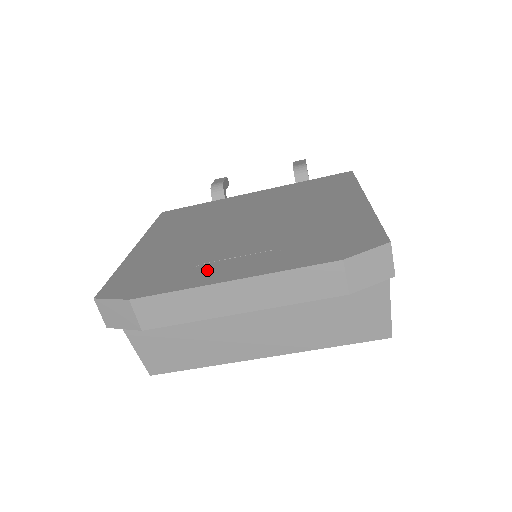
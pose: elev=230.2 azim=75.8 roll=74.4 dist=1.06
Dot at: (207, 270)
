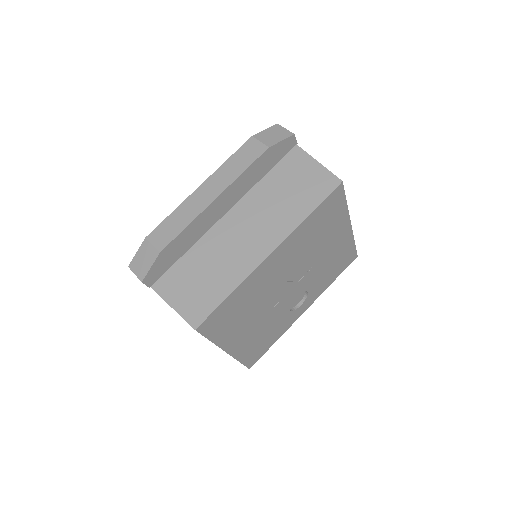
Dot at: occluded
